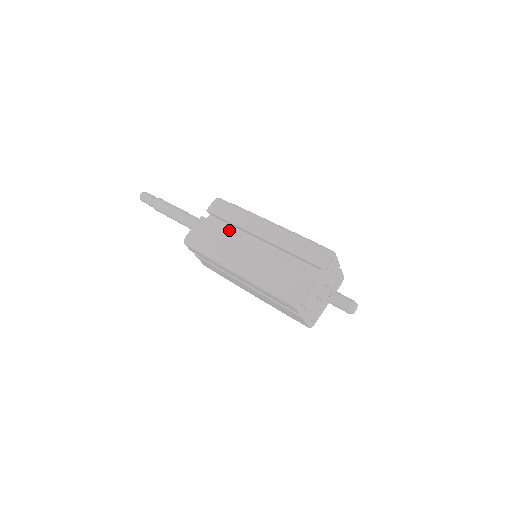
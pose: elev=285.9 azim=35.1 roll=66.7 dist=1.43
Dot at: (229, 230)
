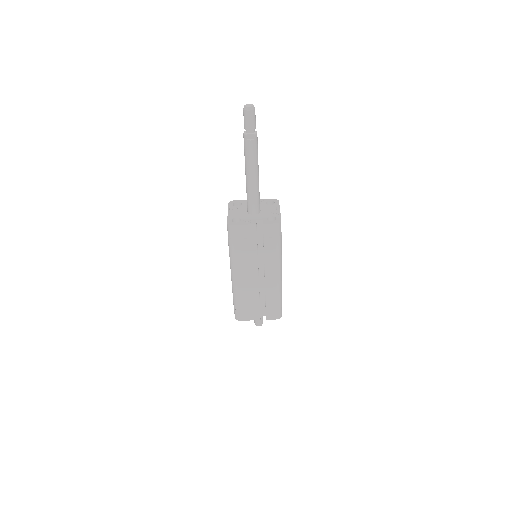
Dot at: (257, 254)
